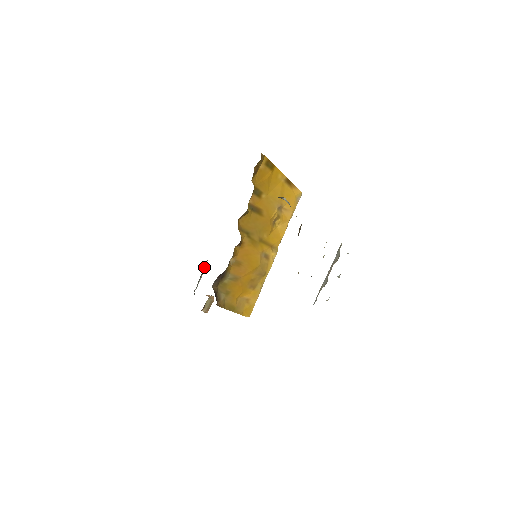
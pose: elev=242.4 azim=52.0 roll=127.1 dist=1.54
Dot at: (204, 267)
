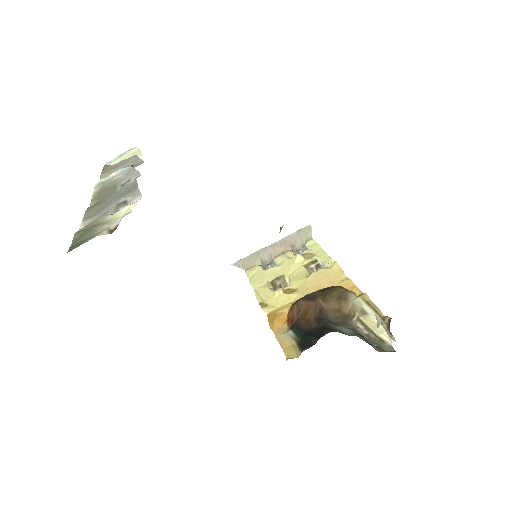
Dot at: occluded
